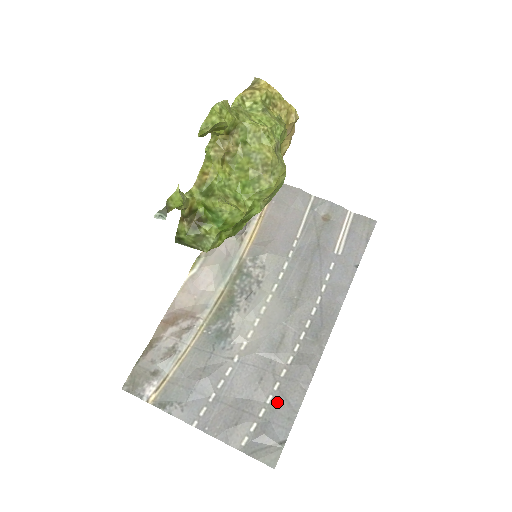
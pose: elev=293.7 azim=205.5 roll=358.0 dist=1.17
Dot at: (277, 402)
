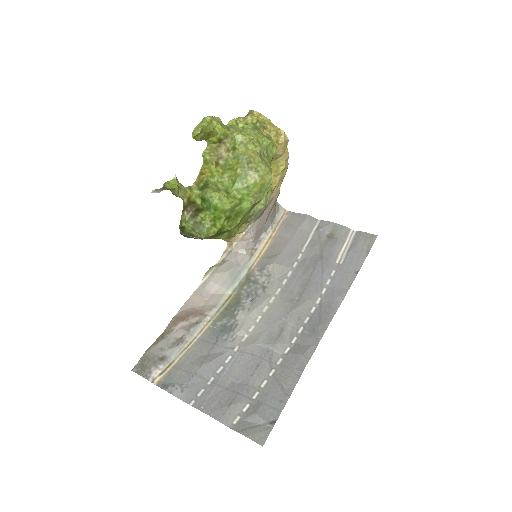
Dot at: (271, 386)
